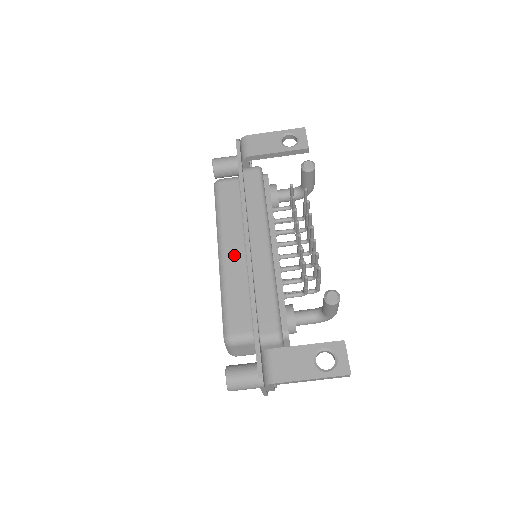
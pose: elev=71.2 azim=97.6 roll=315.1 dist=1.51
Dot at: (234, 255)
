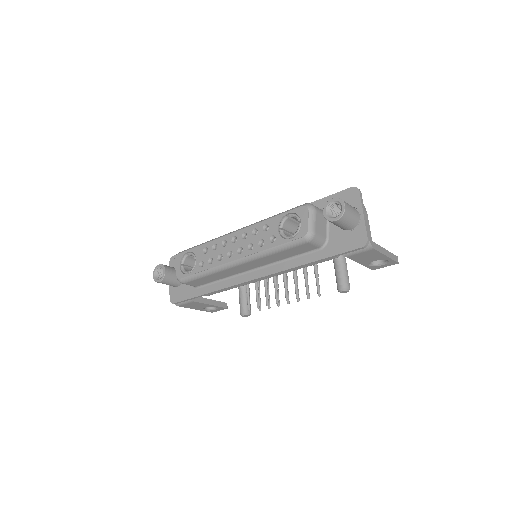
Dot at: (242, 268)
